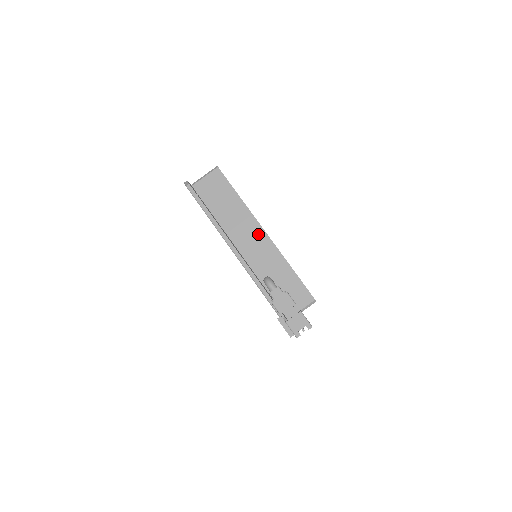
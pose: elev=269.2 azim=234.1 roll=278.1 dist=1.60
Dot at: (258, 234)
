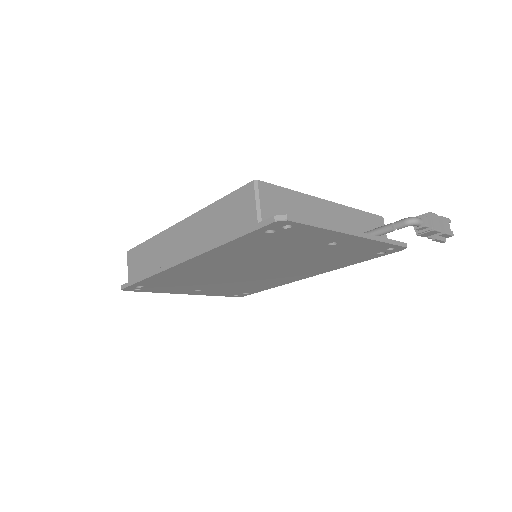
Dot at: (329, 209)
